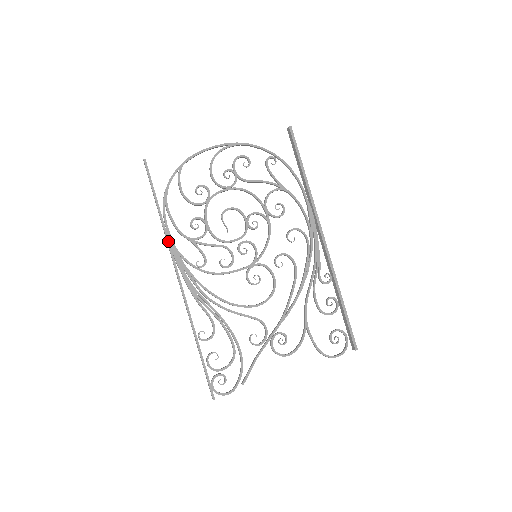
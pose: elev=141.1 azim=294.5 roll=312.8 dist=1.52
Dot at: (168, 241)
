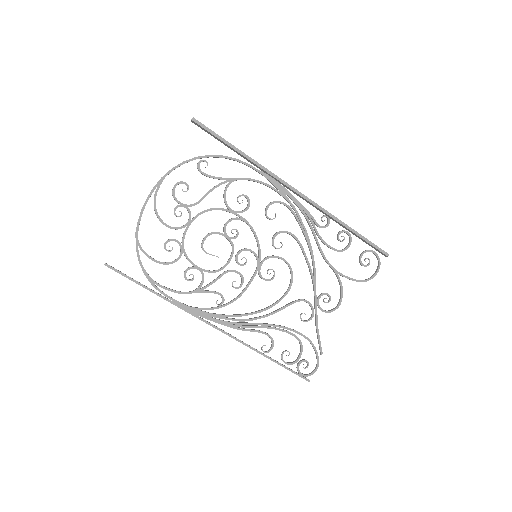
Dot at: (181, 308)
